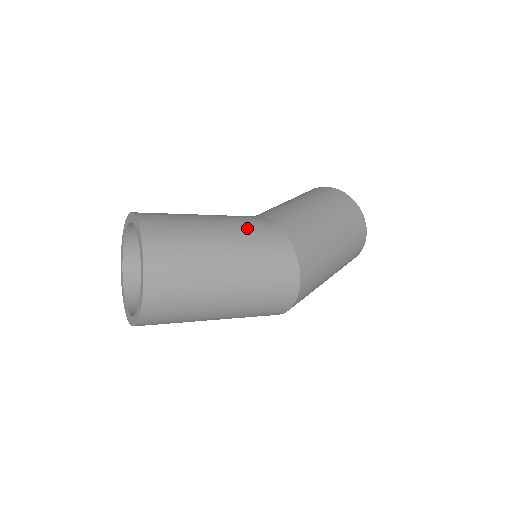
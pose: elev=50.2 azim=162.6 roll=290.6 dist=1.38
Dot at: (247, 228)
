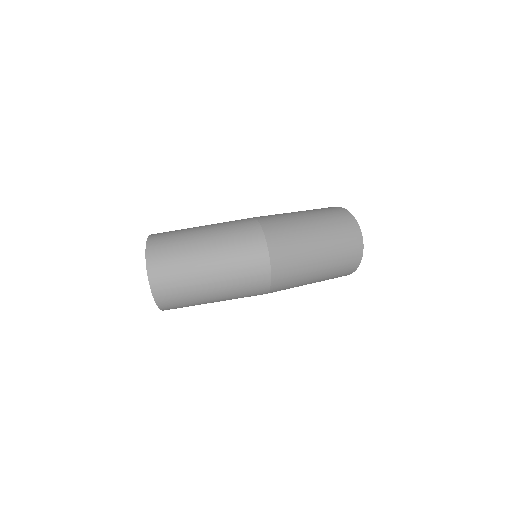
Dot at: occluded
